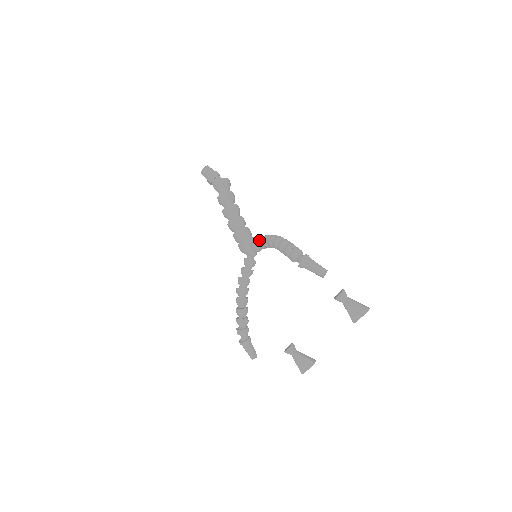
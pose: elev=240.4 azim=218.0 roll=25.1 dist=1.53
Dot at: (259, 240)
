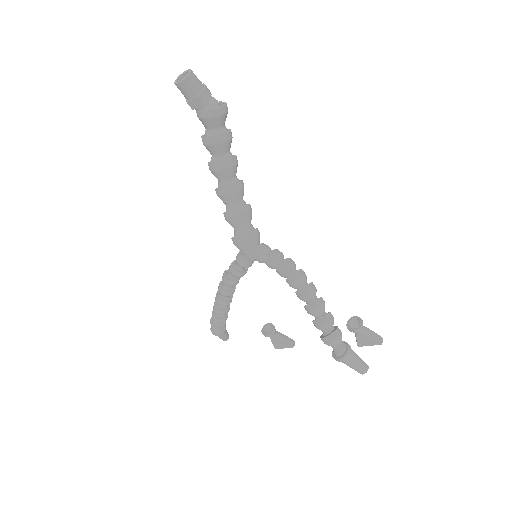
Dot at: (272, 262)
